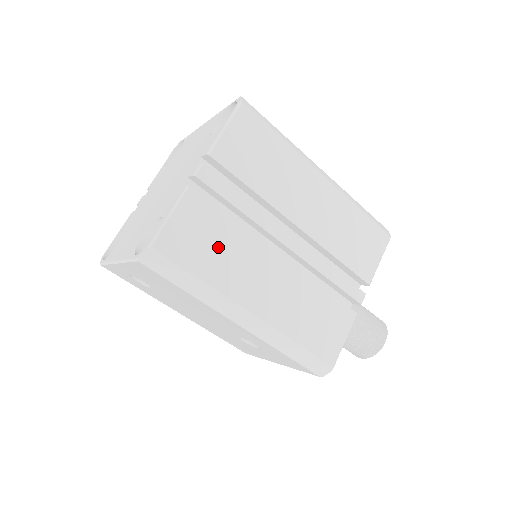
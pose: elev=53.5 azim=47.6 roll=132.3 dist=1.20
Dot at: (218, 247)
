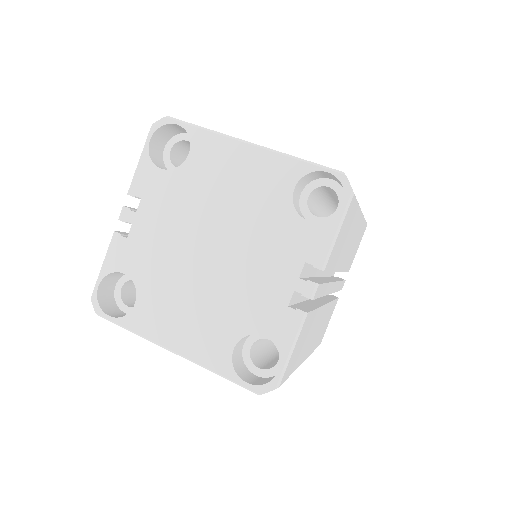
Dot at: (306, 339)
